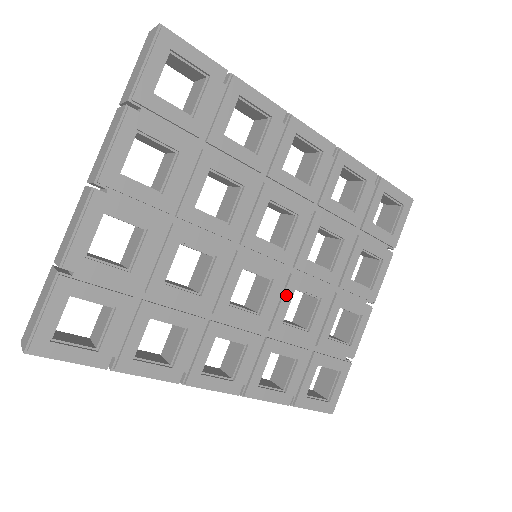
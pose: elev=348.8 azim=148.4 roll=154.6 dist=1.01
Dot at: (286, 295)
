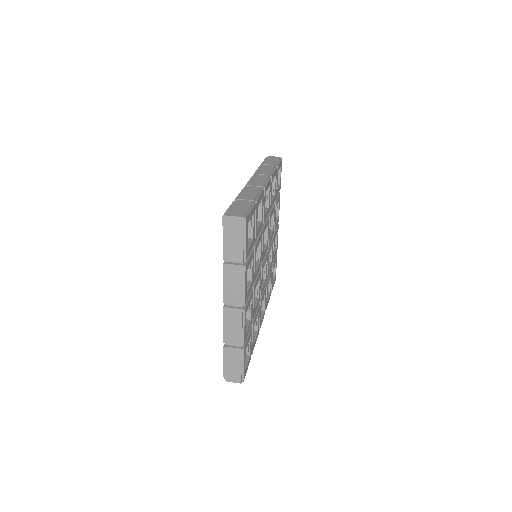
Dot at: (268, 260)
